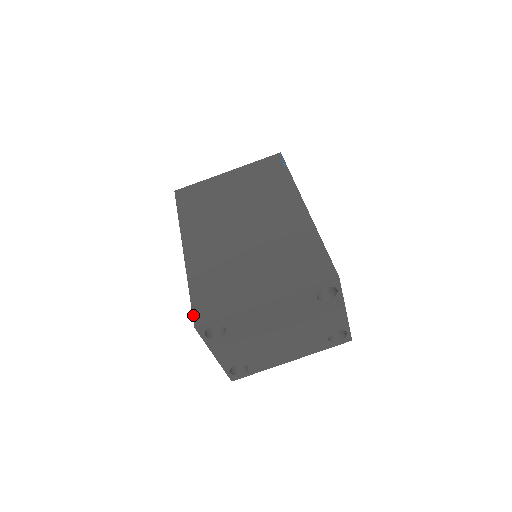
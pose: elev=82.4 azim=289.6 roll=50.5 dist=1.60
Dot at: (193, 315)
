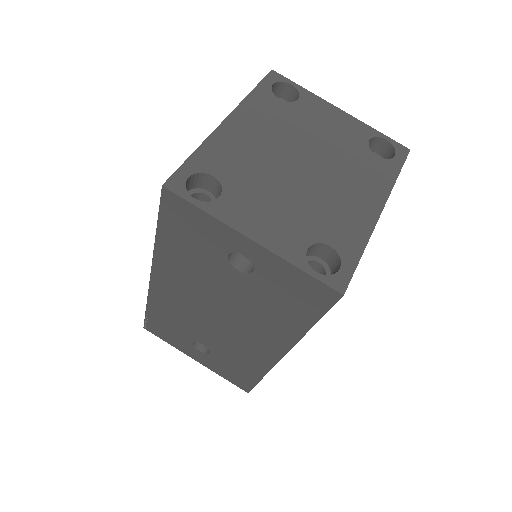
Dot at: (160, 200)
